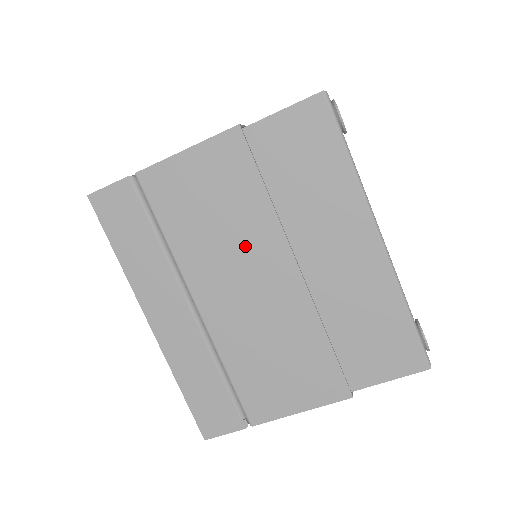
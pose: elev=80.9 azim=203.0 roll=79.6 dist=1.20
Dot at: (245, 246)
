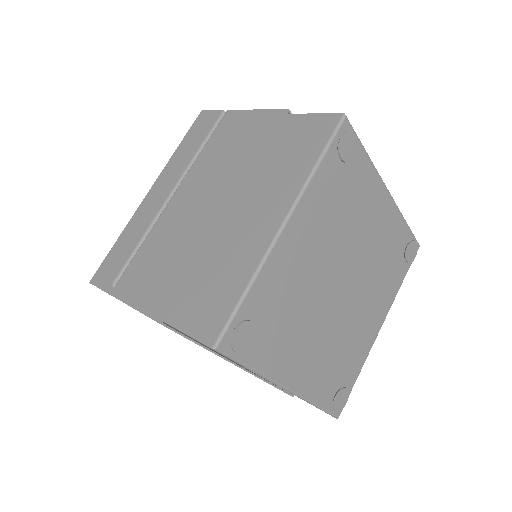
Dot at: (222, 178)
